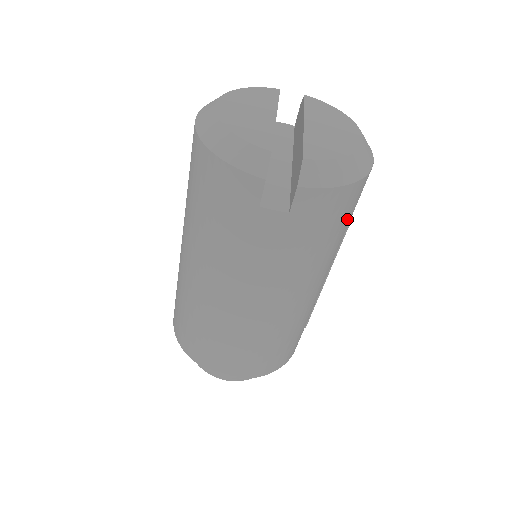
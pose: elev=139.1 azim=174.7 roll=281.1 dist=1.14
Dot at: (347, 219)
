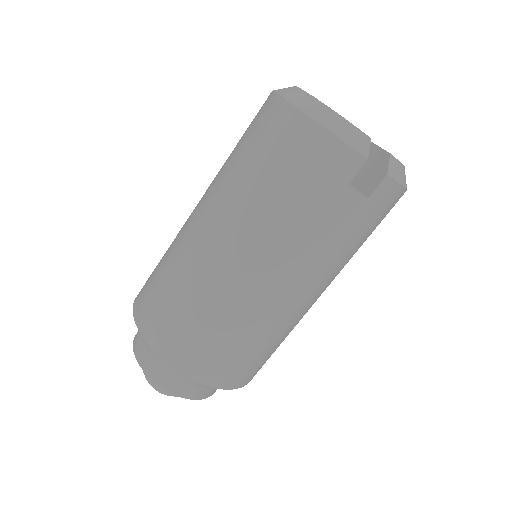
Dot at: occluded
